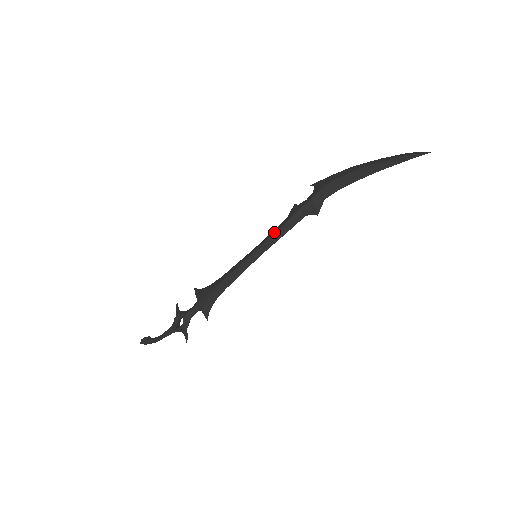
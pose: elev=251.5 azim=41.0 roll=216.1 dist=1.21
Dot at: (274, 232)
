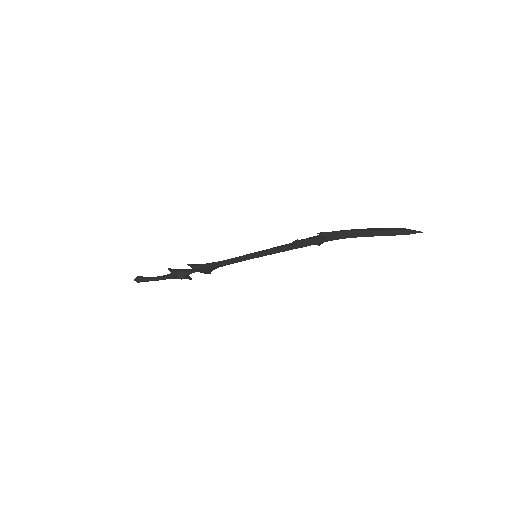
Dot at: (277, 252)
